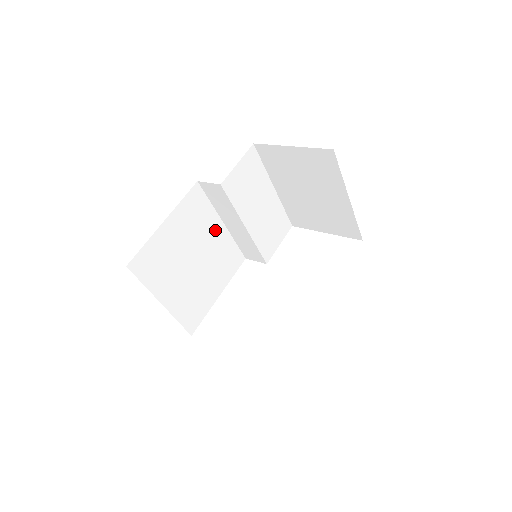
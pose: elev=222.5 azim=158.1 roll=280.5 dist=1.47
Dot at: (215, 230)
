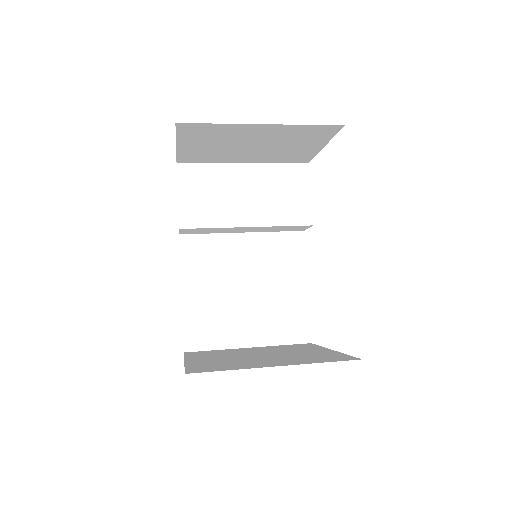
Dot at: (240, 246)
